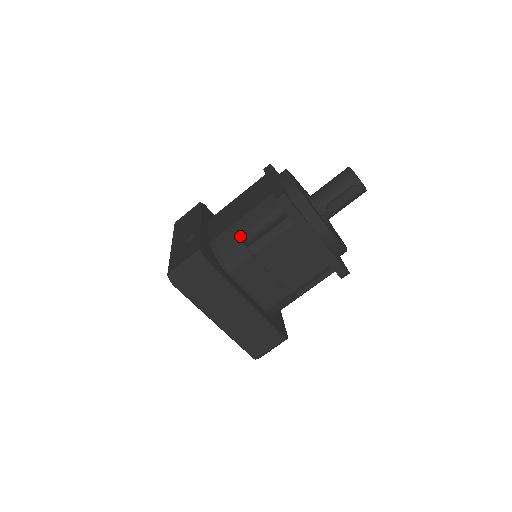
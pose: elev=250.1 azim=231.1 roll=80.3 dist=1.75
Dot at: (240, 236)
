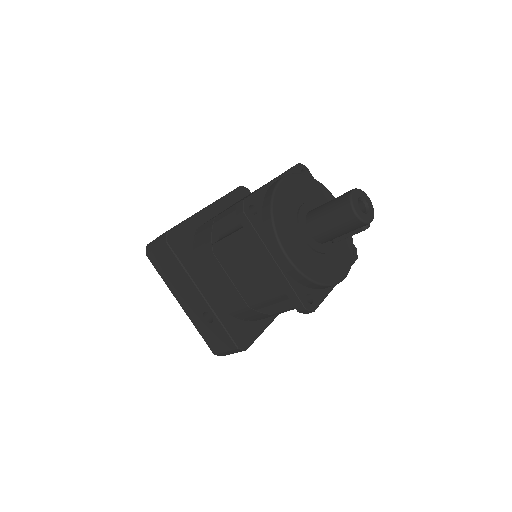
Dot at: (260, 310)
